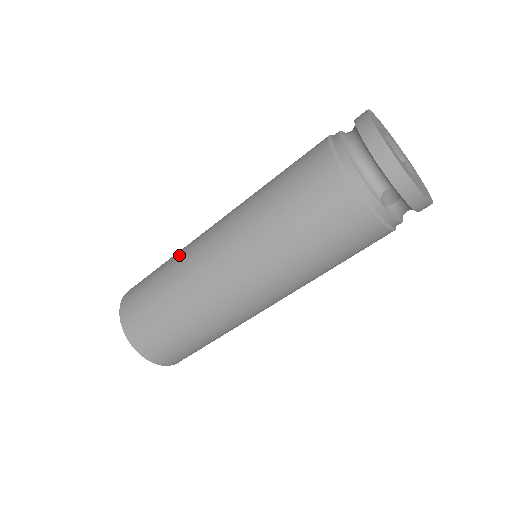
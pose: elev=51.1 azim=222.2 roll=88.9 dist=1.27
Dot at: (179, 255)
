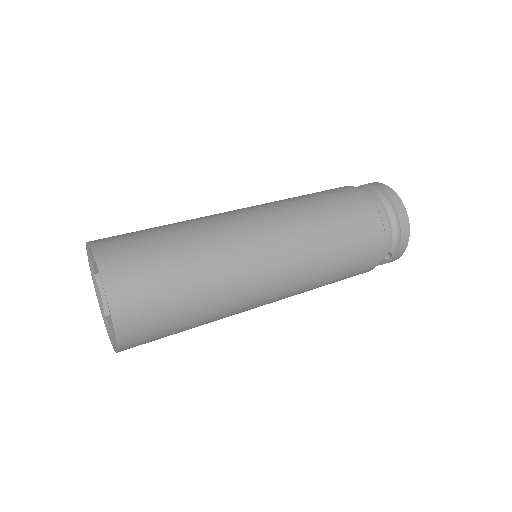
Dot at: (209, 239)
